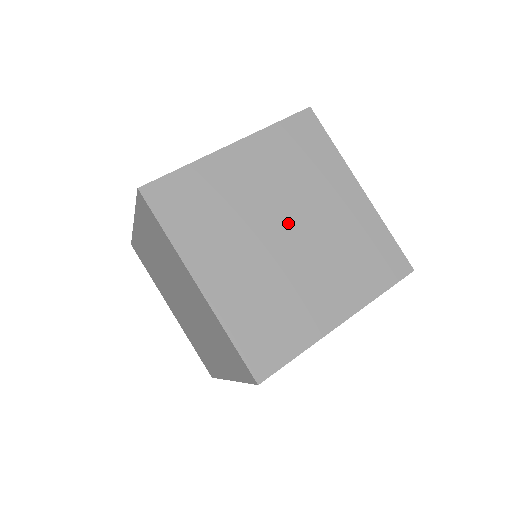
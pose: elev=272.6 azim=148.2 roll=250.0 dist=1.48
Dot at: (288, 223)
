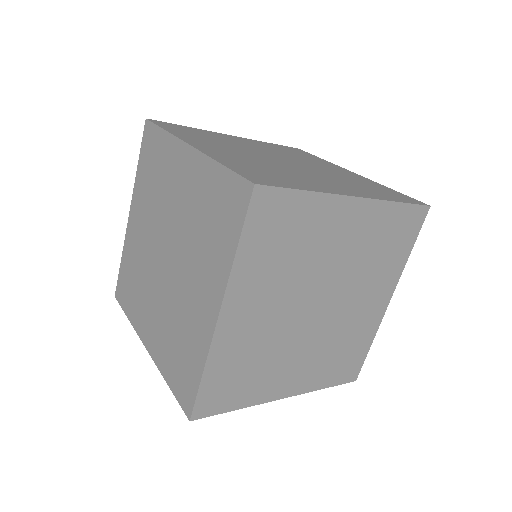
Dot at: (285, 160)
